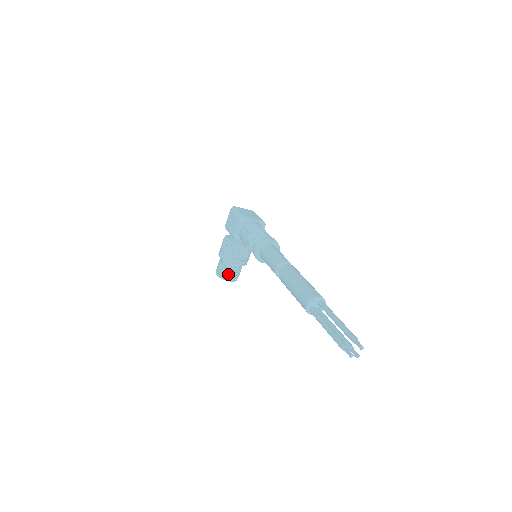
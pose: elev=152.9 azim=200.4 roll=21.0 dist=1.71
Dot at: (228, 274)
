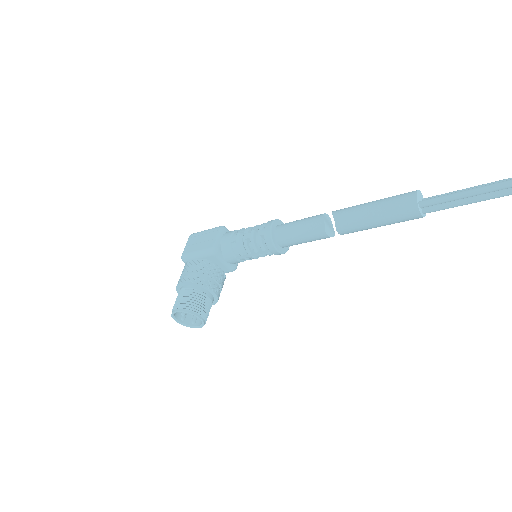
Dot at: (199, 305)
